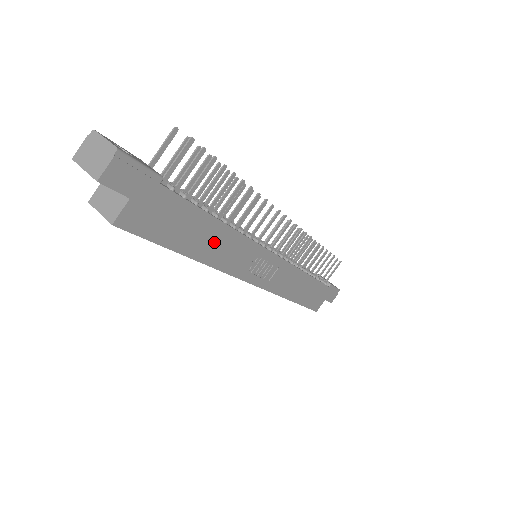
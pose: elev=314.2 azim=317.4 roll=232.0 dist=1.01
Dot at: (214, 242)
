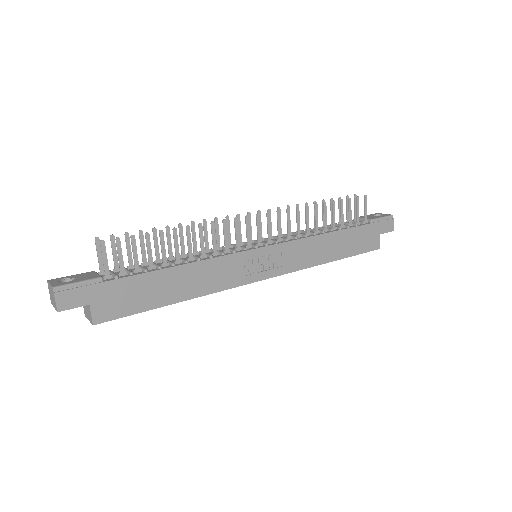
Dot at: (189, 280)
